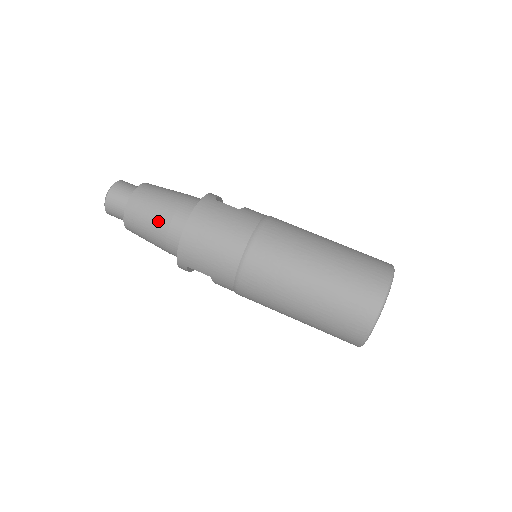
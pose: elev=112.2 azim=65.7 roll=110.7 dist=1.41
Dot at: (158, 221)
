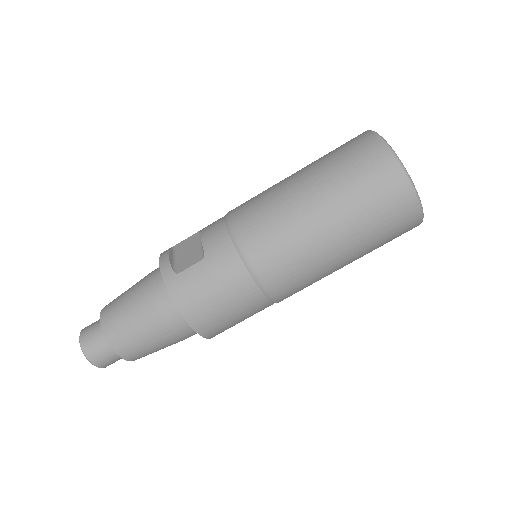
Dot at: (162, 340)
